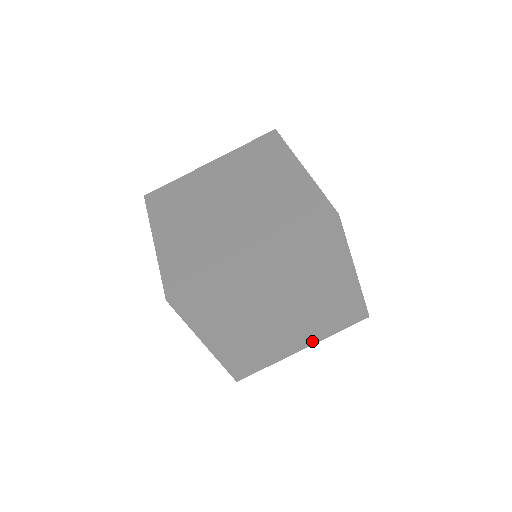
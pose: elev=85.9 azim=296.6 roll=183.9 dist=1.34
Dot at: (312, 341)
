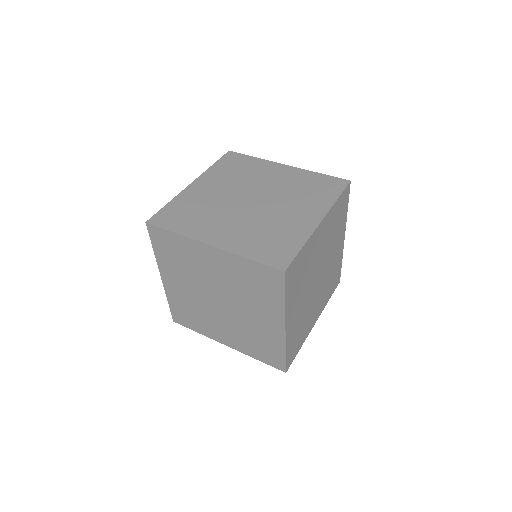
Dot at: (321, 213)
